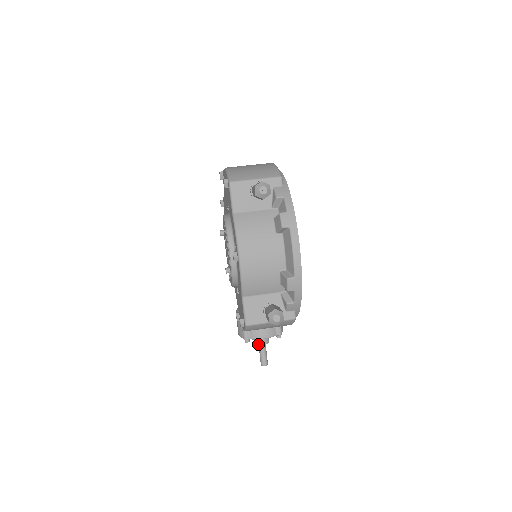
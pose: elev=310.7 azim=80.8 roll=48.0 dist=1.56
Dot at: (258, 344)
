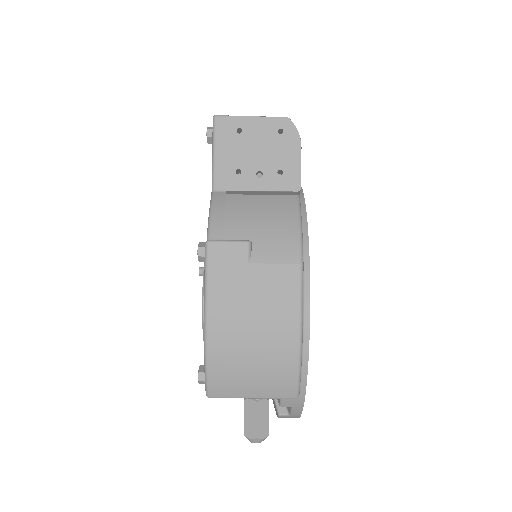
Dot at: occluded
